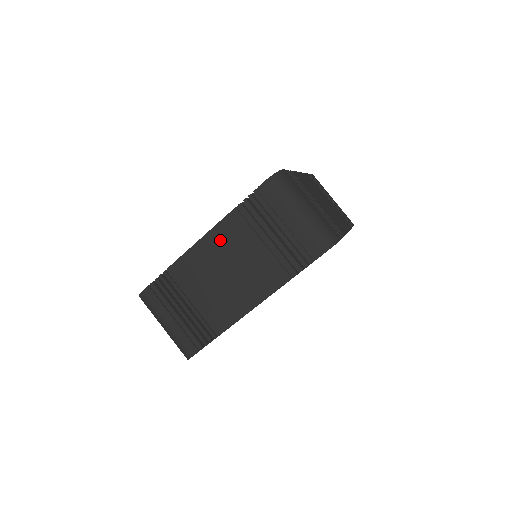
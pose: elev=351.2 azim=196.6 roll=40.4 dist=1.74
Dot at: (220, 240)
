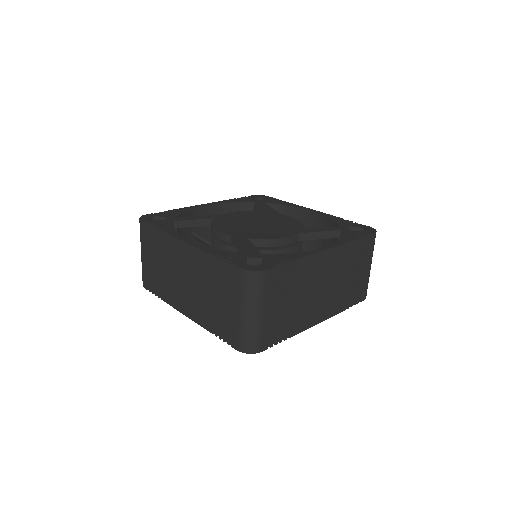
Dot at: (193, 258)
